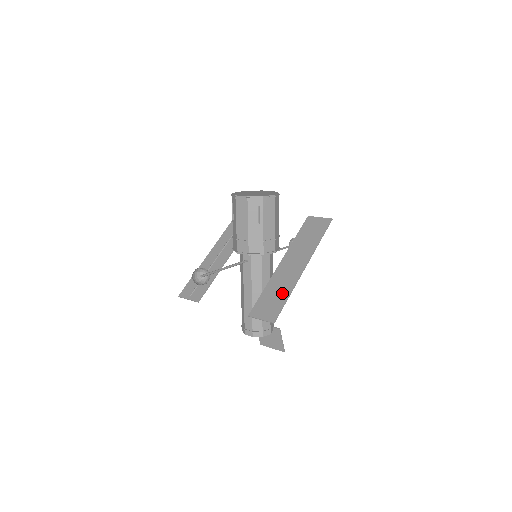
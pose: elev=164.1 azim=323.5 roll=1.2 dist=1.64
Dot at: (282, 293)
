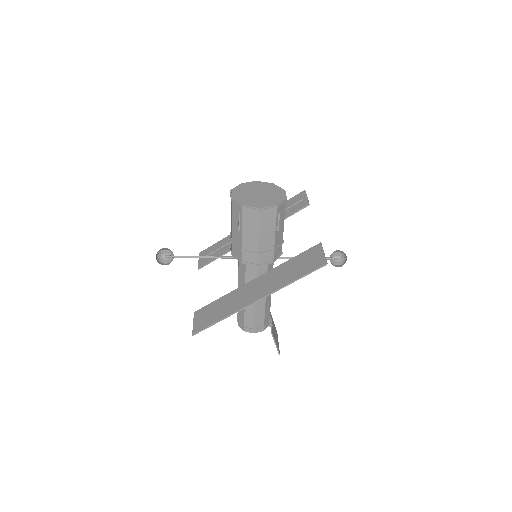
Dot at: (222, 312)
